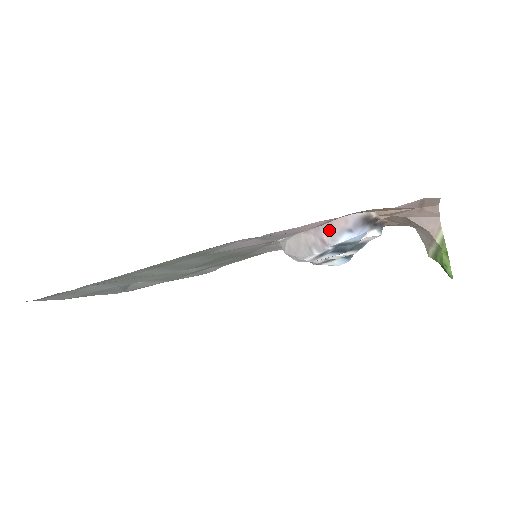
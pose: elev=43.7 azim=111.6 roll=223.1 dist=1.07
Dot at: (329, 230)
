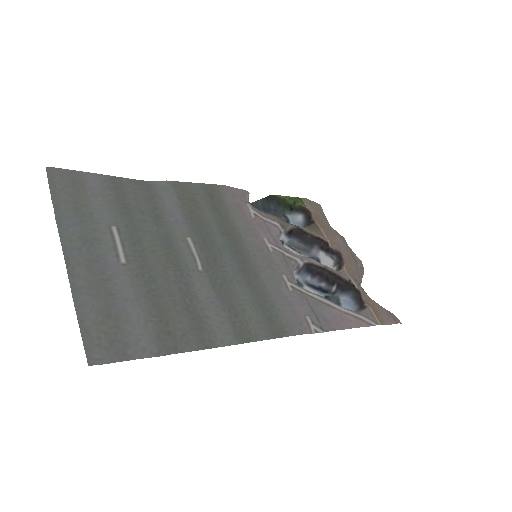
Dot at: occluded
